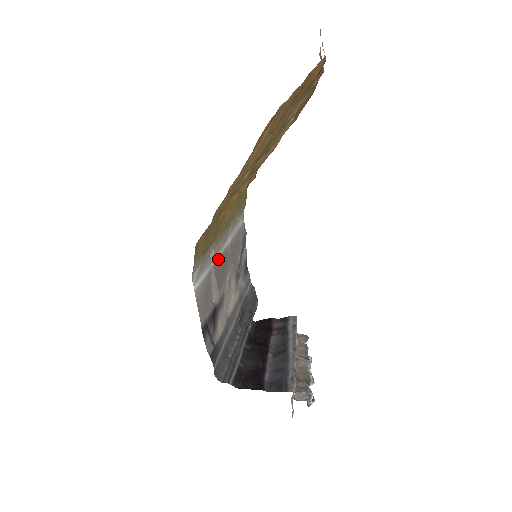
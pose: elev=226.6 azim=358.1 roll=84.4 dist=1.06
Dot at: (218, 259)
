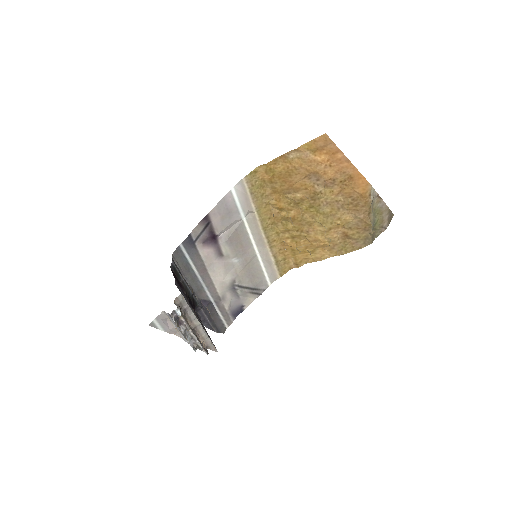
Dot at: (246, 231)
